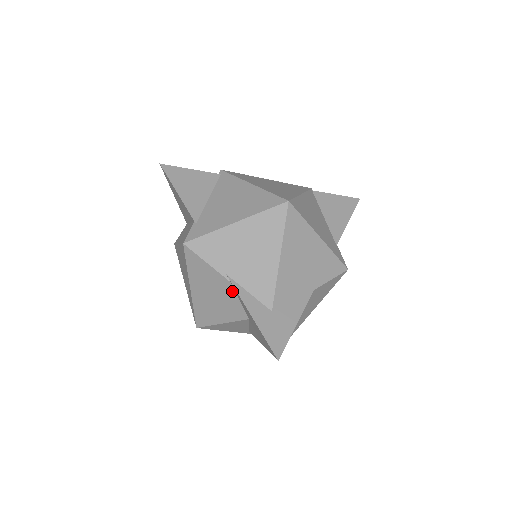
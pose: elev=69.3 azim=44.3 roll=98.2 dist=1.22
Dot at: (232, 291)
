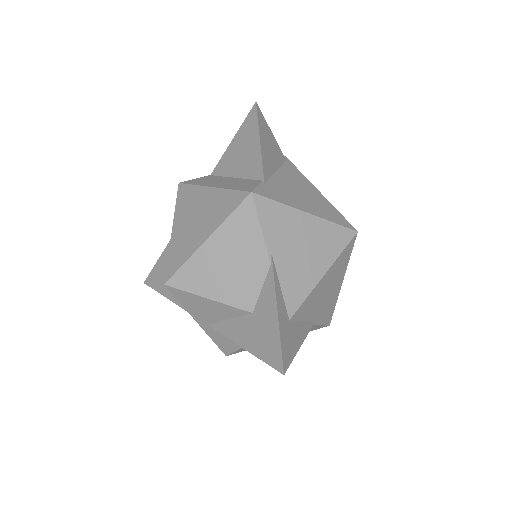
Dot at: (262, 274)
